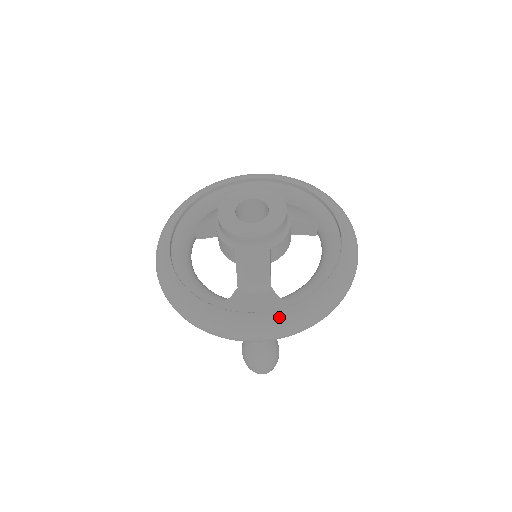
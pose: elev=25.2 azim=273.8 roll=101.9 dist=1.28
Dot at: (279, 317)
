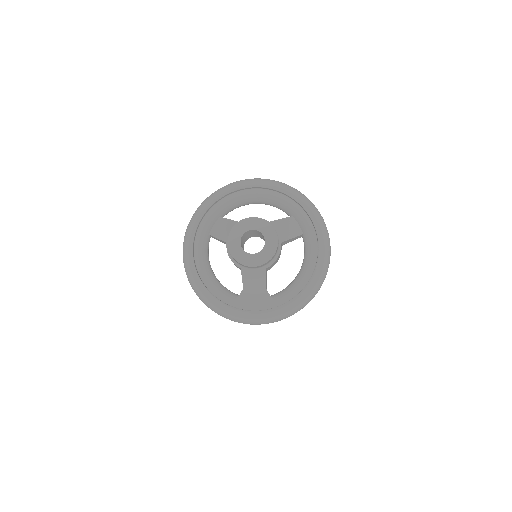
Dot at: (271, 315)
